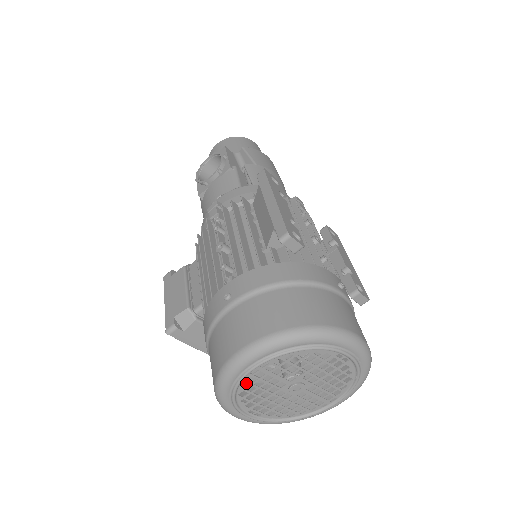
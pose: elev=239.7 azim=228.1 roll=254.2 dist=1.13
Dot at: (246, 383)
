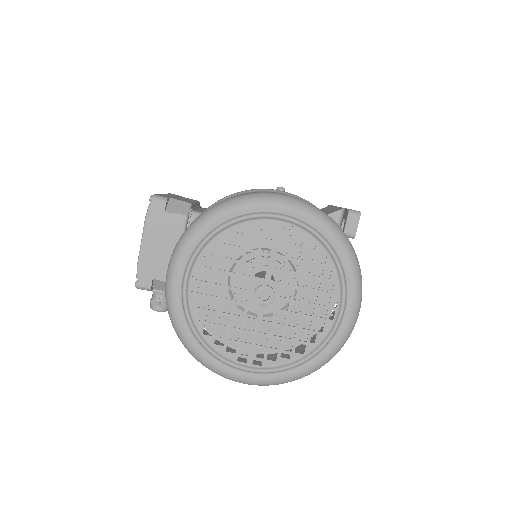
Dot at: (248, 228)
